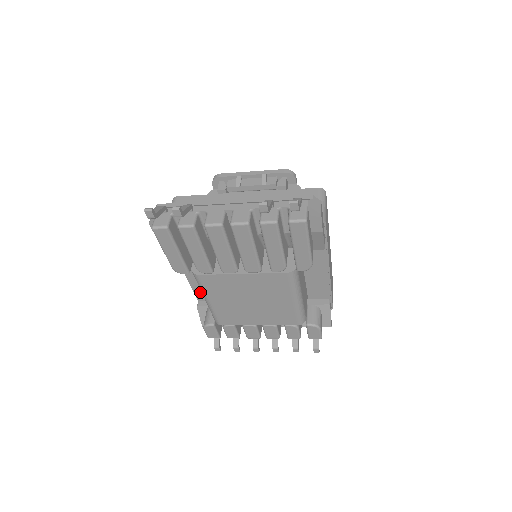
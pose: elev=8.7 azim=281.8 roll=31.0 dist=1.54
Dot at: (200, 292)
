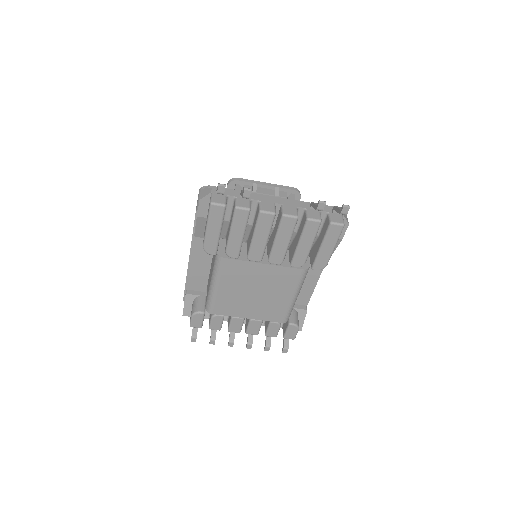
Dot at: (193, 281)
